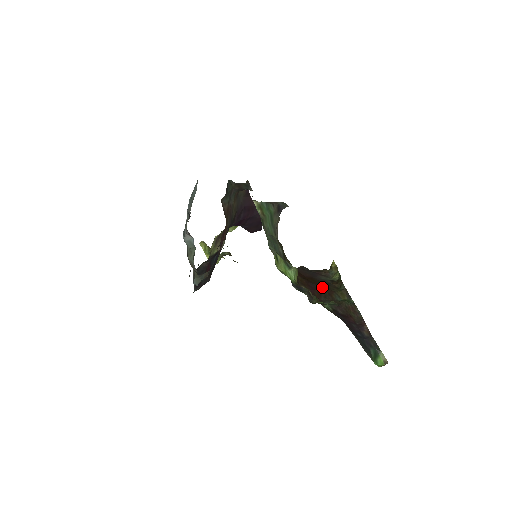
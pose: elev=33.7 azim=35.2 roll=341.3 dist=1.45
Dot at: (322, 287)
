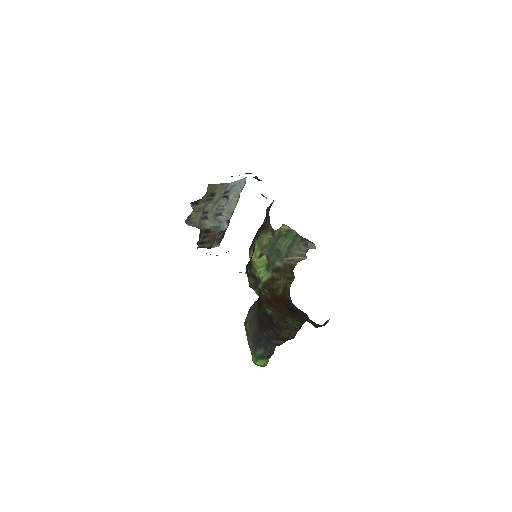
Dot at: (288, 310)
